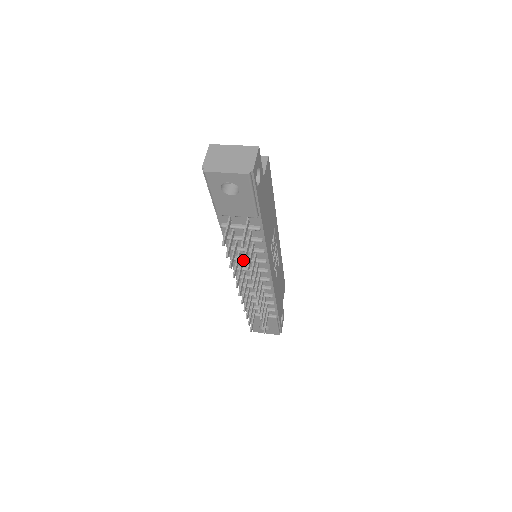
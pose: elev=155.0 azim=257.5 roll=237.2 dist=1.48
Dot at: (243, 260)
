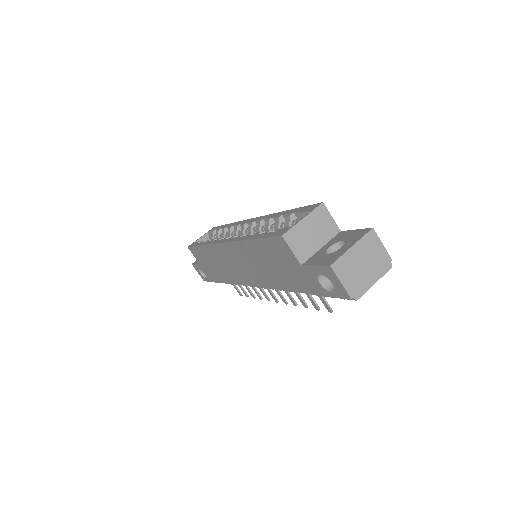
Dot at: occluded
